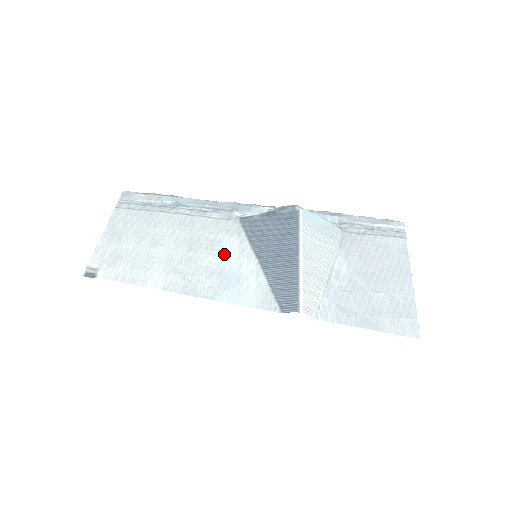
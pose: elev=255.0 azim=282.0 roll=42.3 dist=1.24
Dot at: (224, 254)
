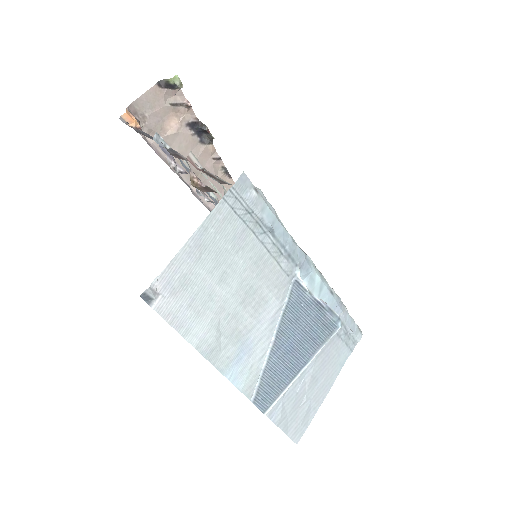
Dot at: (260, 321)
